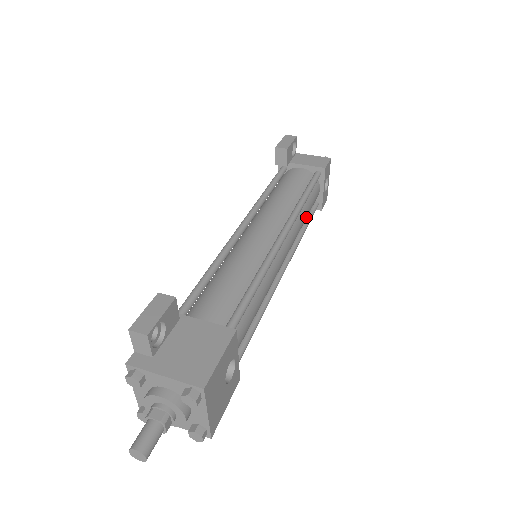
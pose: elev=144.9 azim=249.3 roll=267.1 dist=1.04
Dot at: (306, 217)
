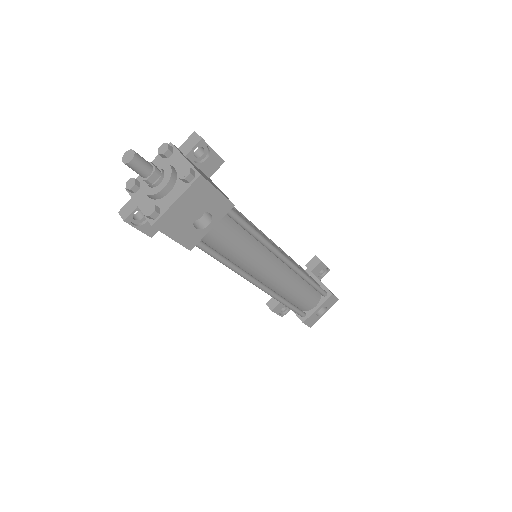
Dot at: (297, 296)
